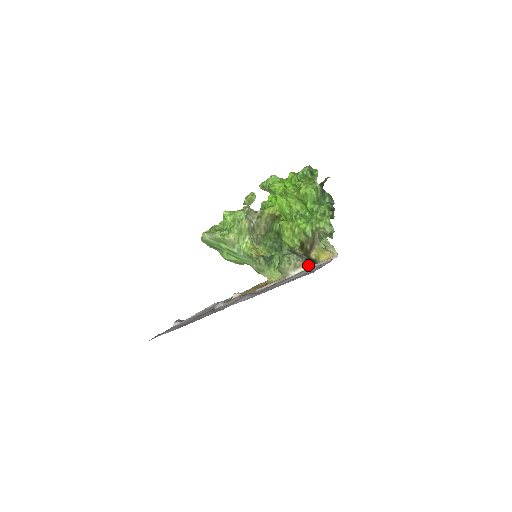
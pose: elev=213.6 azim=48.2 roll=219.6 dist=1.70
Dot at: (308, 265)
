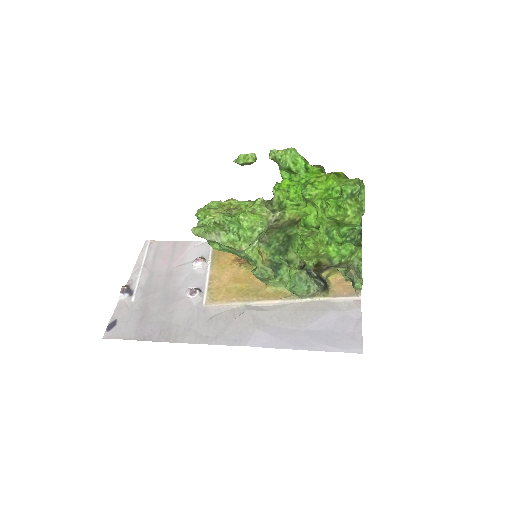
Dot at: (324, 293)
